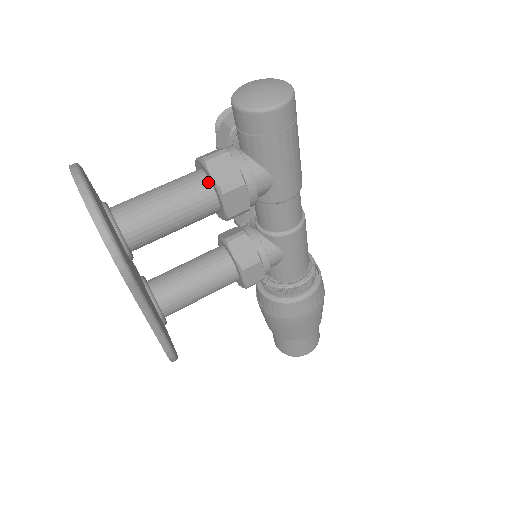
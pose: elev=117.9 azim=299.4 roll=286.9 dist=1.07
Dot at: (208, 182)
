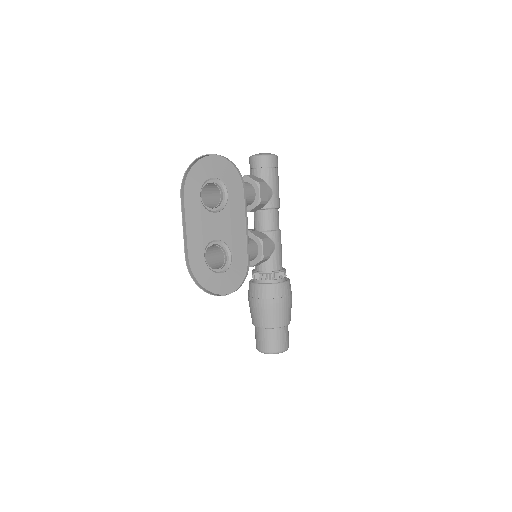
Dot at: (250, 184)
